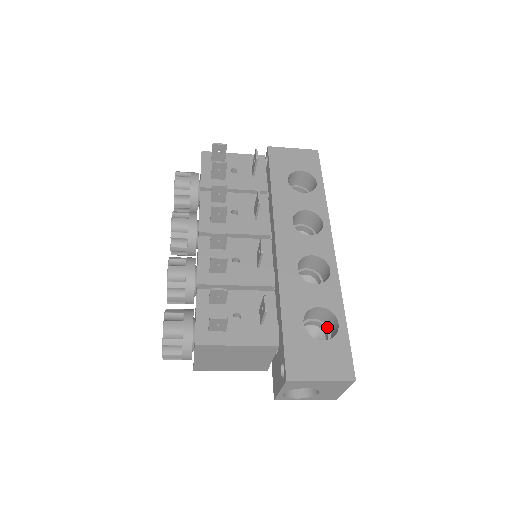
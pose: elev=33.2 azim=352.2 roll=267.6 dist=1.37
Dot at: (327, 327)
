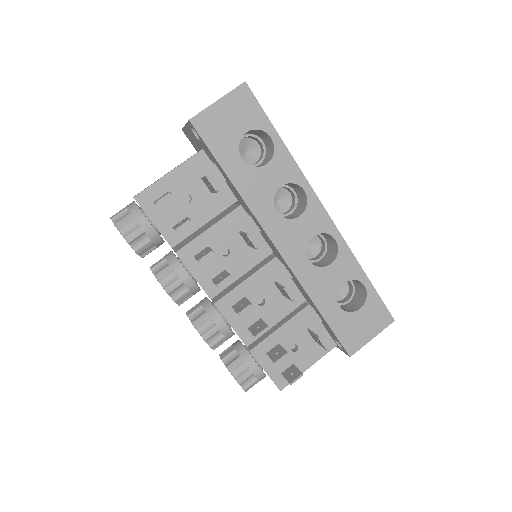
Dot at: occluded
